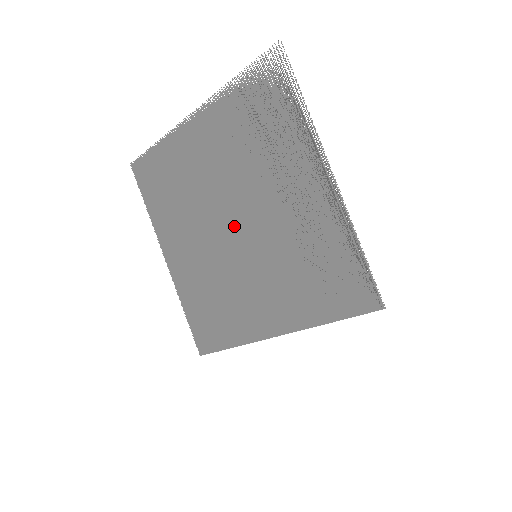
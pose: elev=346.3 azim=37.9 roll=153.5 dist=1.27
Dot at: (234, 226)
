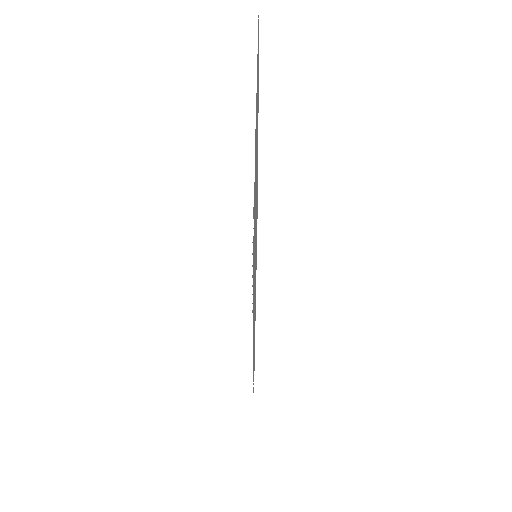
Dot at: occluded
